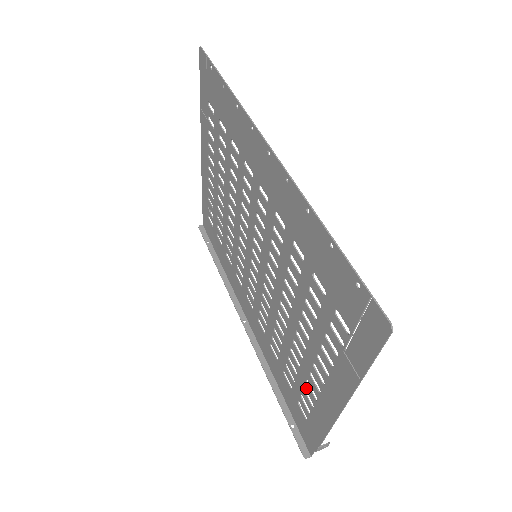
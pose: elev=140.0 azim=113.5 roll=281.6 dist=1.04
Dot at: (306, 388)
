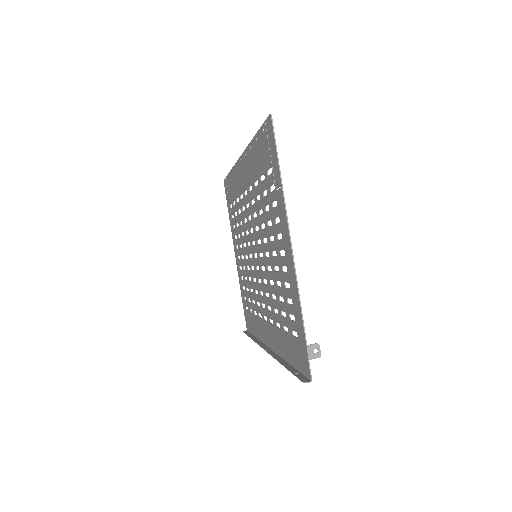
Dot at: (287, 295)
